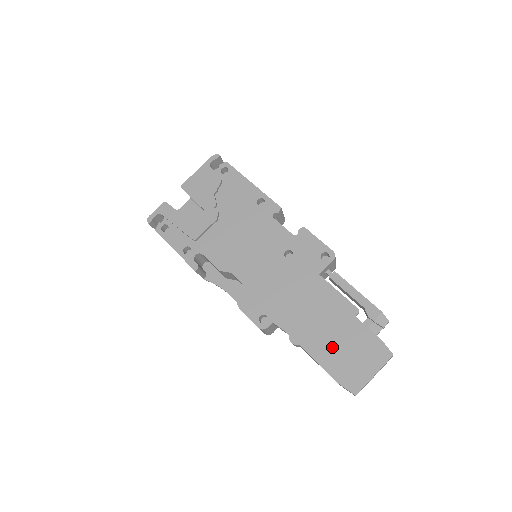
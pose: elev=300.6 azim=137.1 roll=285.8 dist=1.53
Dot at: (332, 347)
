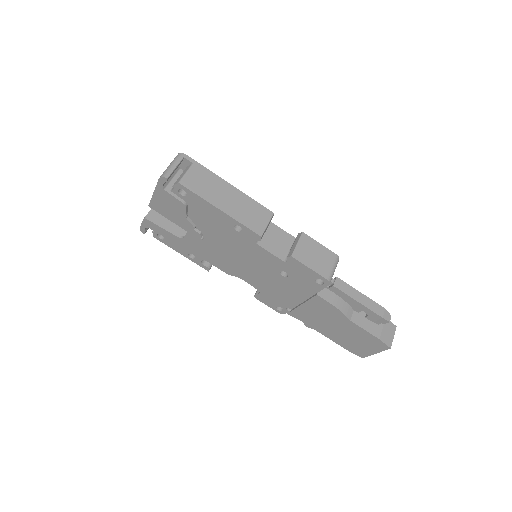
Dot at: (340, 335)
